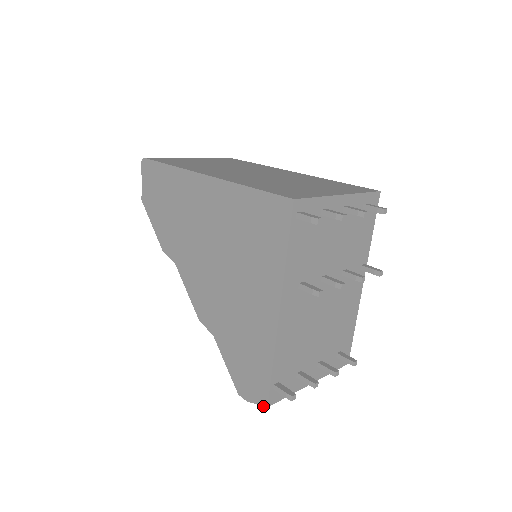
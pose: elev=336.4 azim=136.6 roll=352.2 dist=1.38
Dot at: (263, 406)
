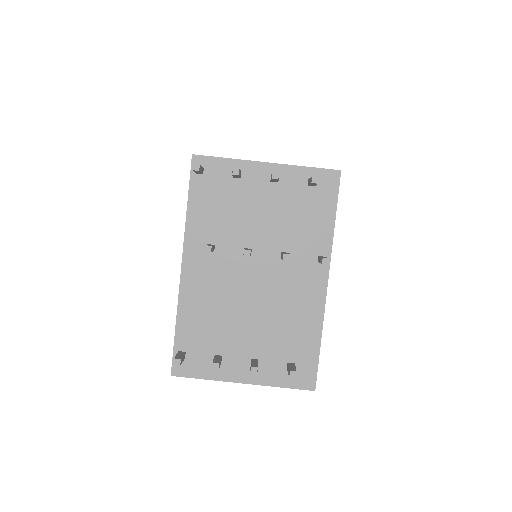
Dot at: (171, 375)
